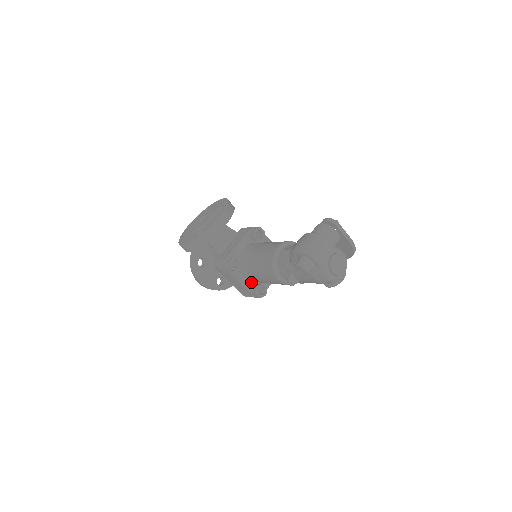
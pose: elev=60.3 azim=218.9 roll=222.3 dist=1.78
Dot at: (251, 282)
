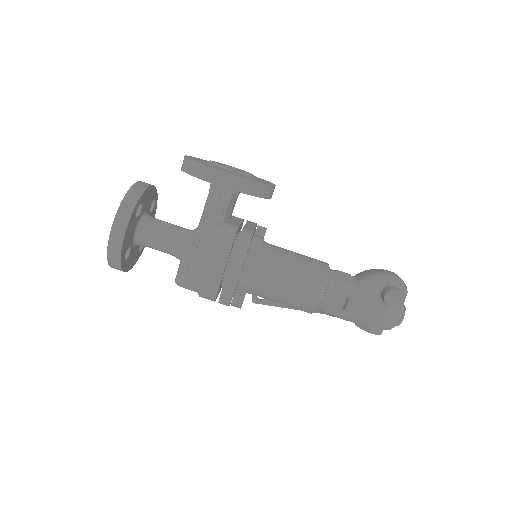
Dot at: (239, 280)
